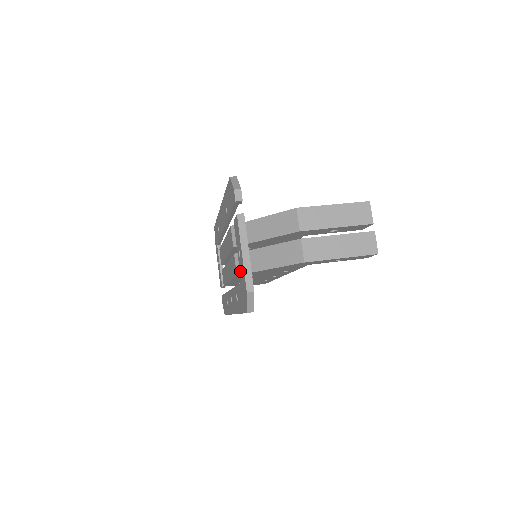
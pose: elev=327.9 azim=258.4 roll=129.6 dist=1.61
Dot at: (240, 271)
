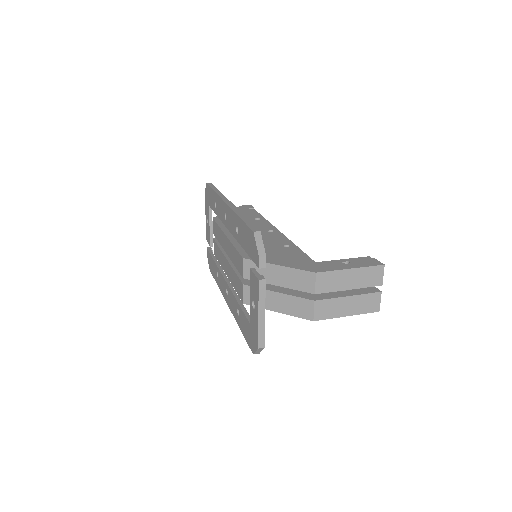
Dot at: (251, 316)
